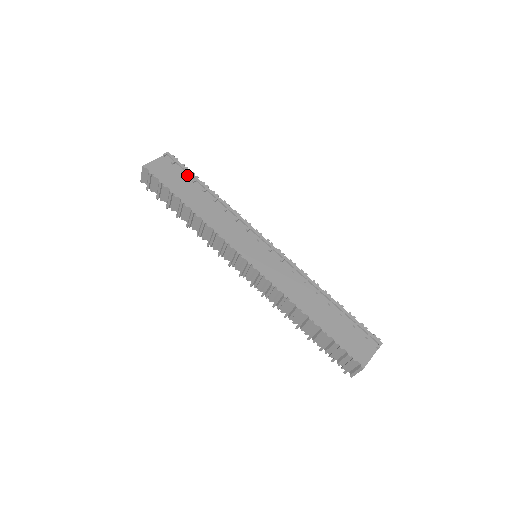
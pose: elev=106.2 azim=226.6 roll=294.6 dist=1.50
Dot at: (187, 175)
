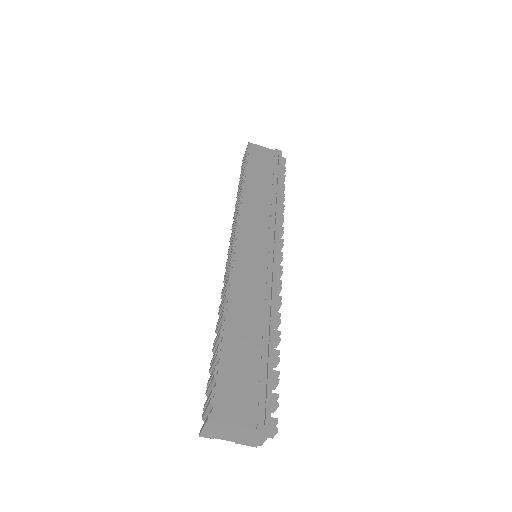
Dot at: (276, 170)
